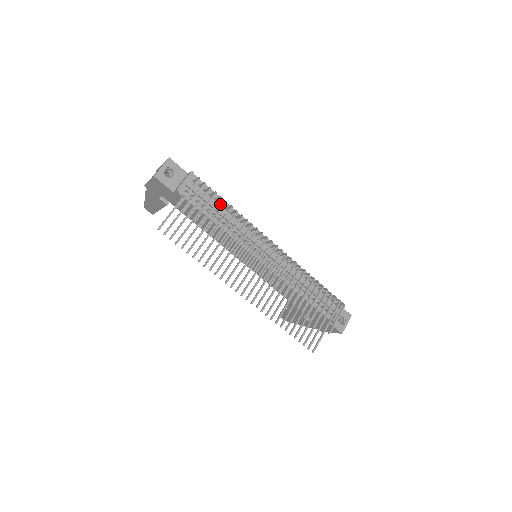
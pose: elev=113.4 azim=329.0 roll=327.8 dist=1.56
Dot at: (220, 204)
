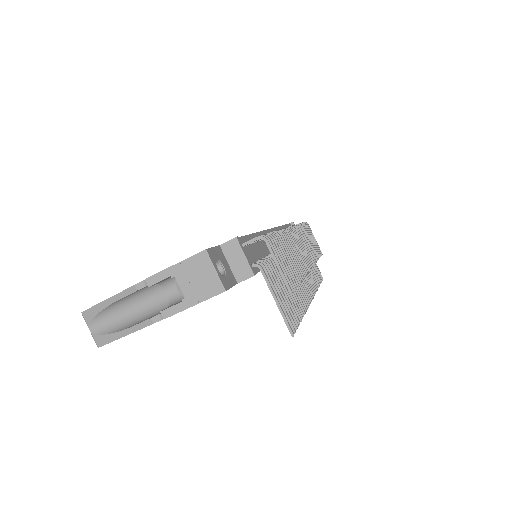
Dot at: occluded
